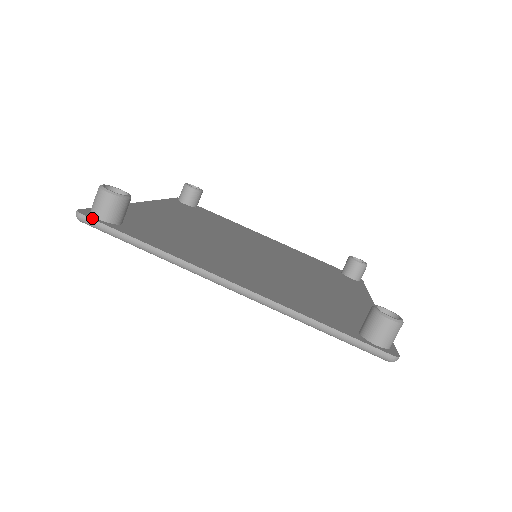
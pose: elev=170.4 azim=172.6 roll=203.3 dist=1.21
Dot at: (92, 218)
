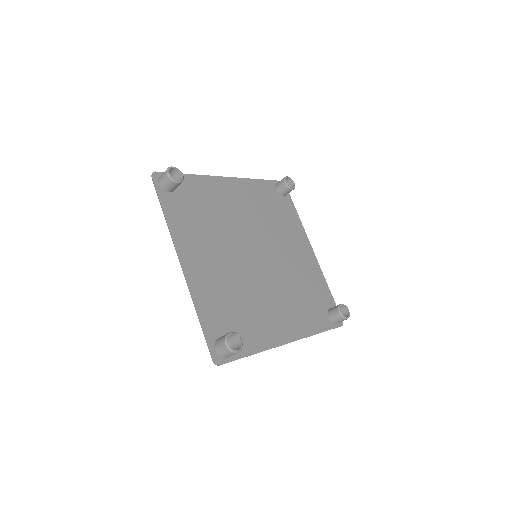
Dot at: (155, 181)
